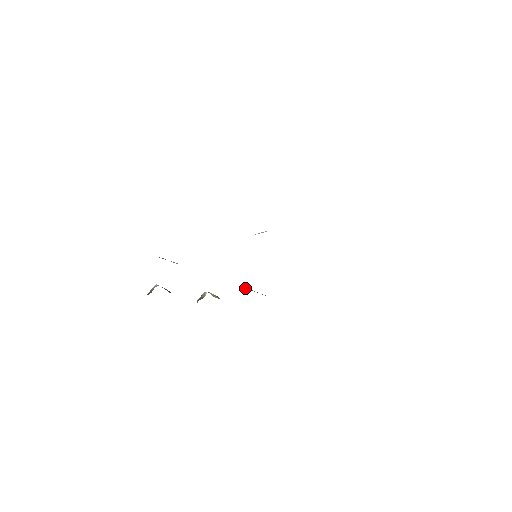
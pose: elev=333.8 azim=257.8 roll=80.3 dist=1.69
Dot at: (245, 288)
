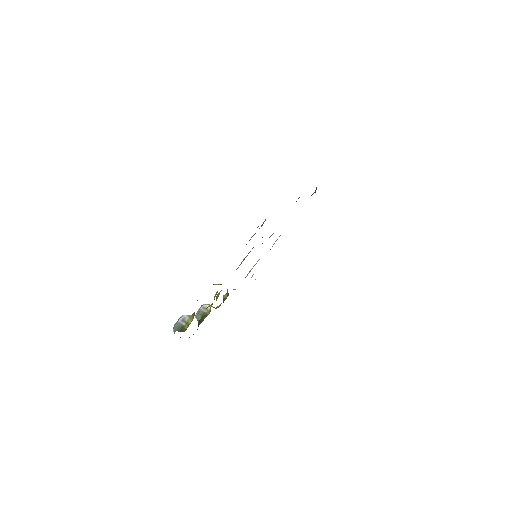
Dot at: occluded
